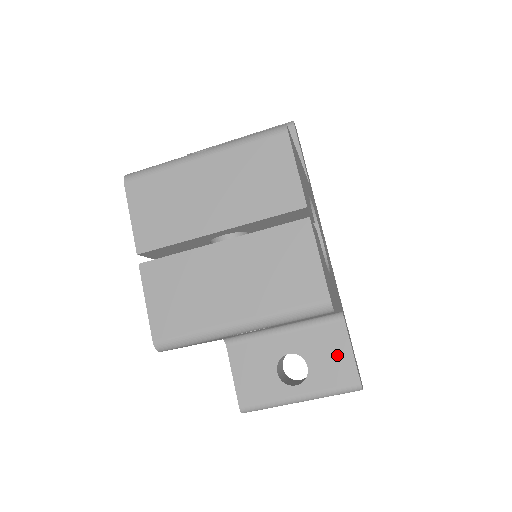
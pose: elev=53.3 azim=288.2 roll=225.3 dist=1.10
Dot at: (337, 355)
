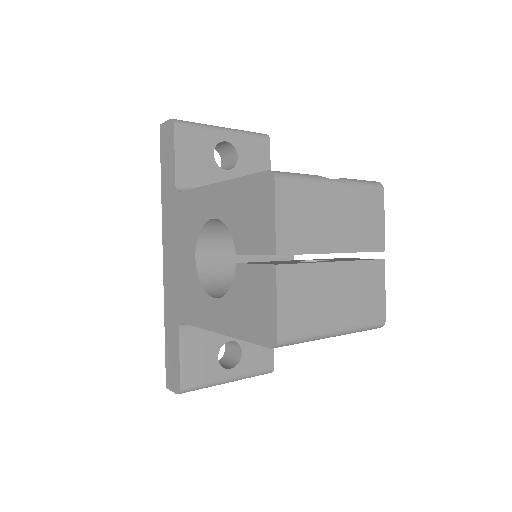
Dot at: occluded
